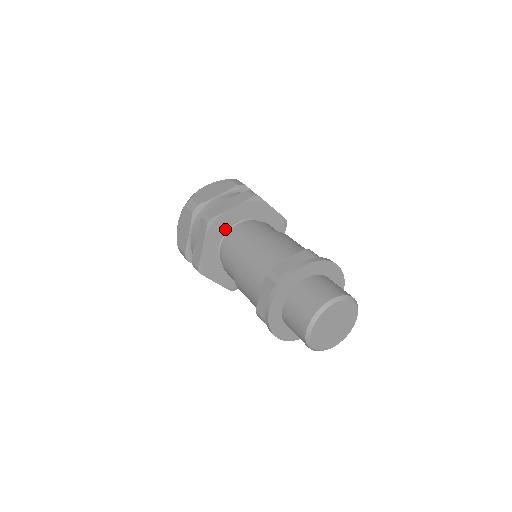
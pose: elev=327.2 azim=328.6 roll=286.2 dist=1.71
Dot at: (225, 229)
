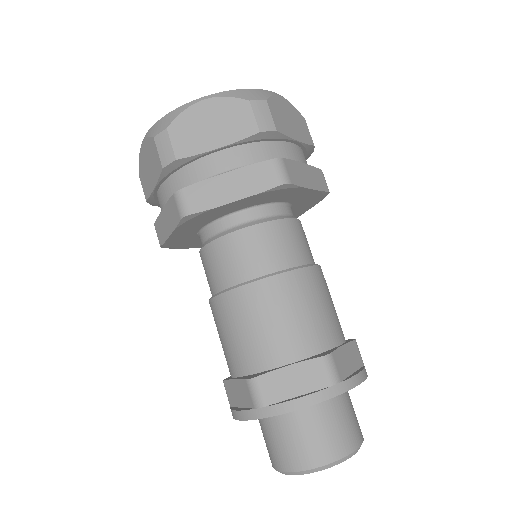
Dot at: (214, 217)
